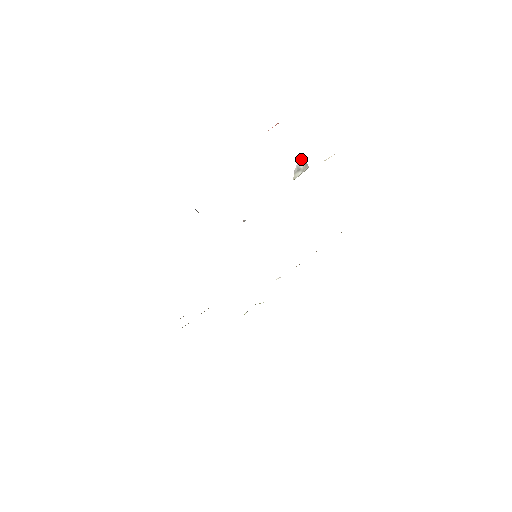
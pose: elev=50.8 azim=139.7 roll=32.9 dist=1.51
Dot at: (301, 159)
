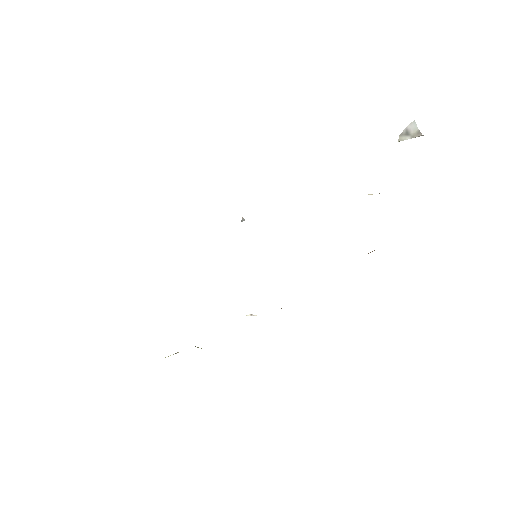
Dot at: (414, 124)
